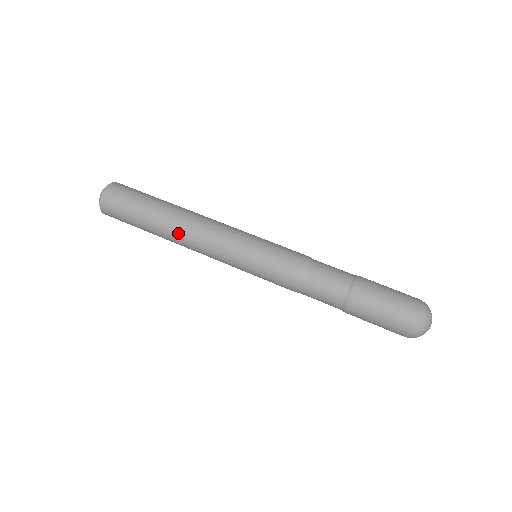
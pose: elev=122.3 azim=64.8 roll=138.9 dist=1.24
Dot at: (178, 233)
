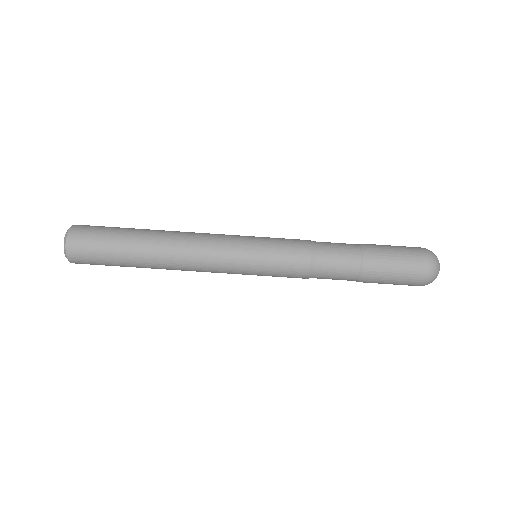
Dot at: occluded
